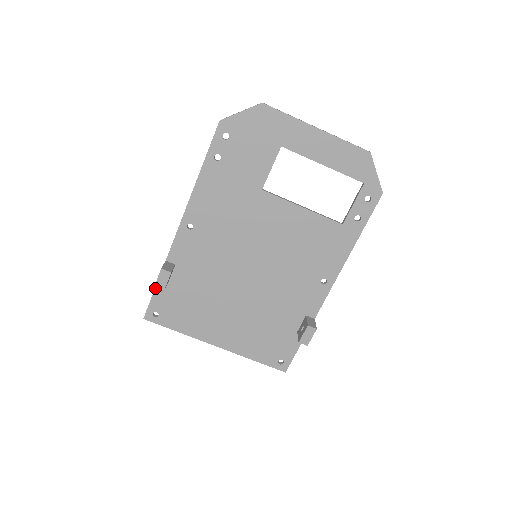
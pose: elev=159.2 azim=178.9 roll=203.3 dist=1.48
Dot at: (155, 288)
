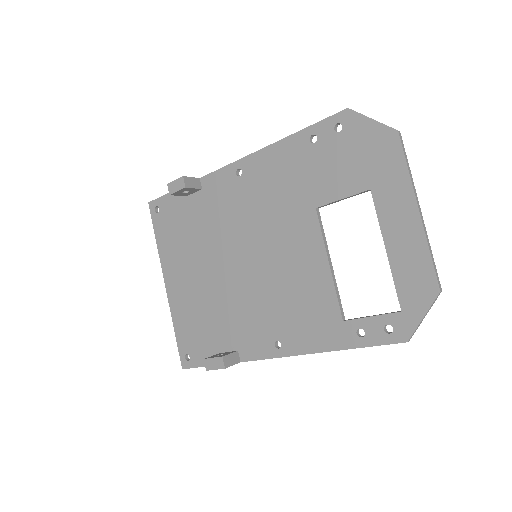
Dot at: occluded
